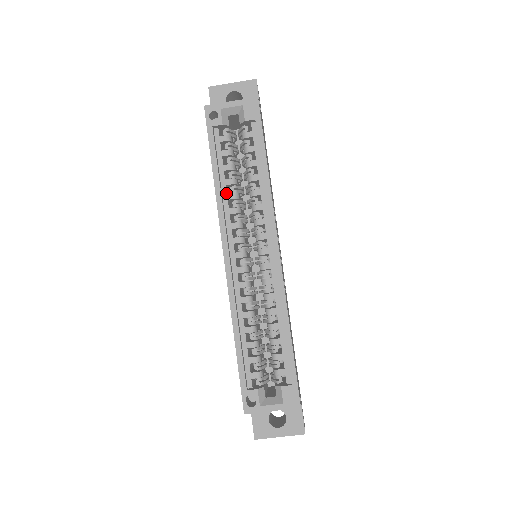
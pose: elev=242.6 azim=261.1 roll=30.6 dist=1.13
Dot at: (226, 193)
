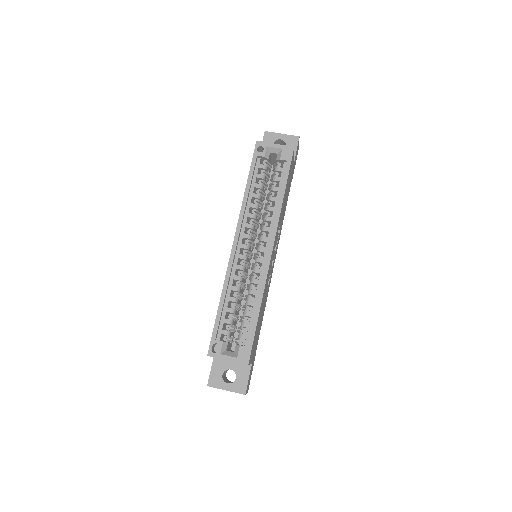
Dot at: (250, 202)
